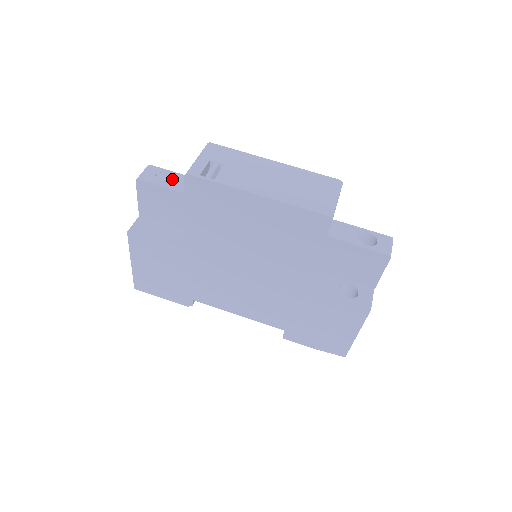
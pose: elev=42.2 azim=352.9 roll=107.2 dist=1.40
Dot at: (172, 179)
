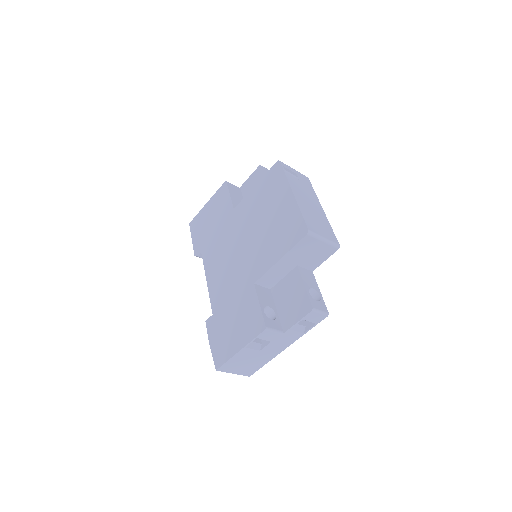
Dot at: occluded
